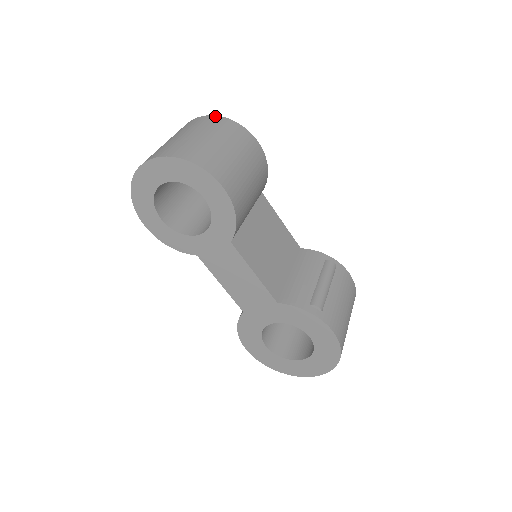
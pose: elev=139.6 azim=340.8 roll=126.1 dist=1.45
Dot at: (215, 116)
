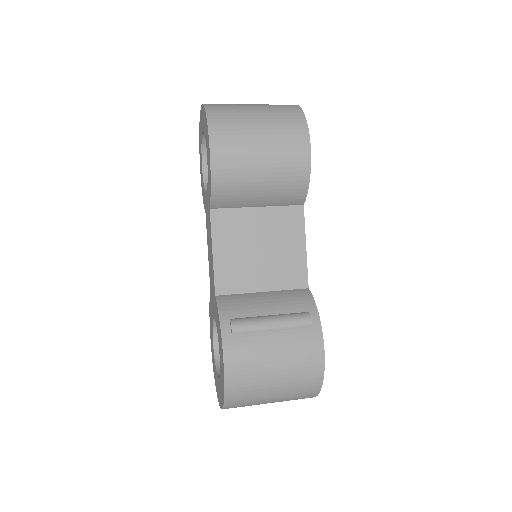
Dot at: (298, 106)
